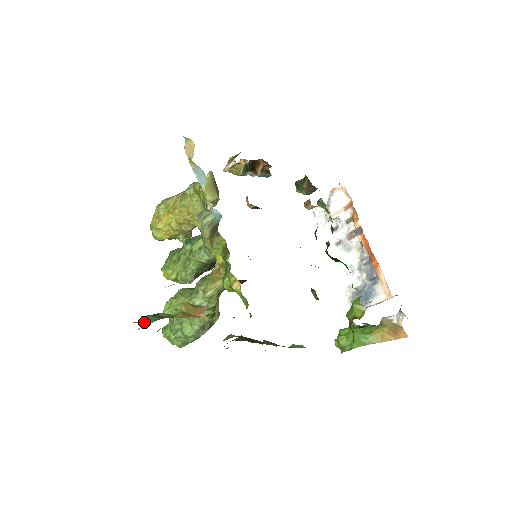
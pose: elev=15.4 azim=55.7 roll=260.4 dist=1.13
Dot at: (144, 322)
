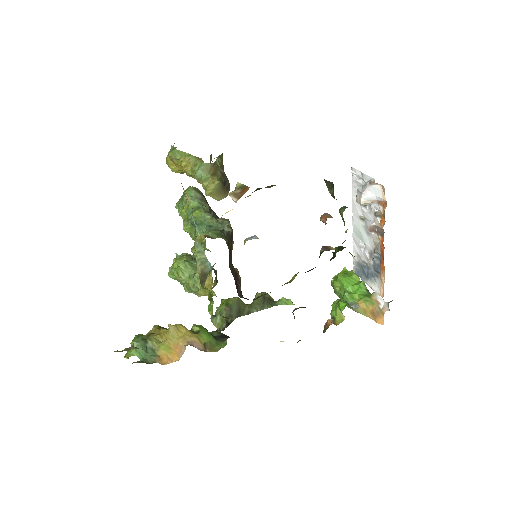
Dot at: (134, 352)
